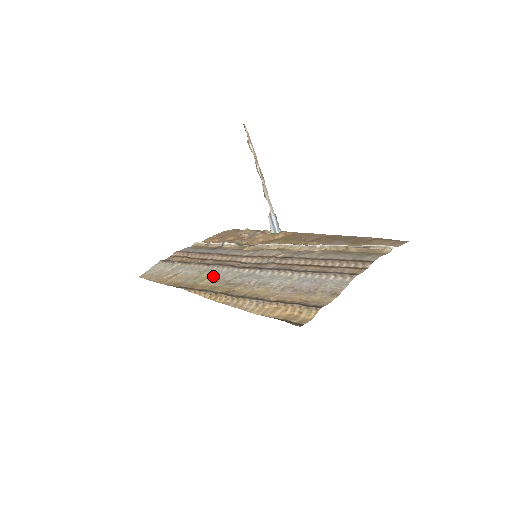
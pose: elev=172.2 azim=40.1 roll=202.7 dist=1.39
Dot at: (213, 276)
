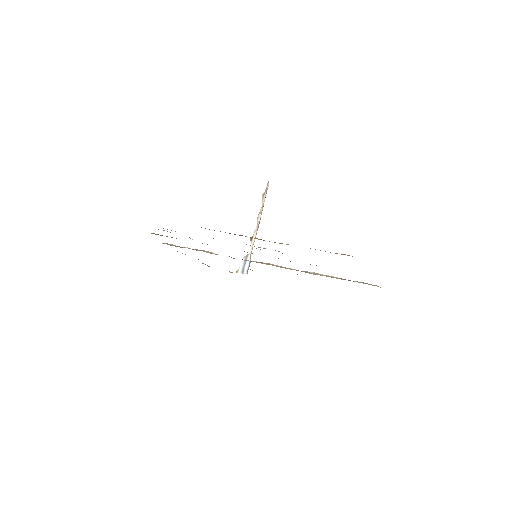
Dot at: occluded
